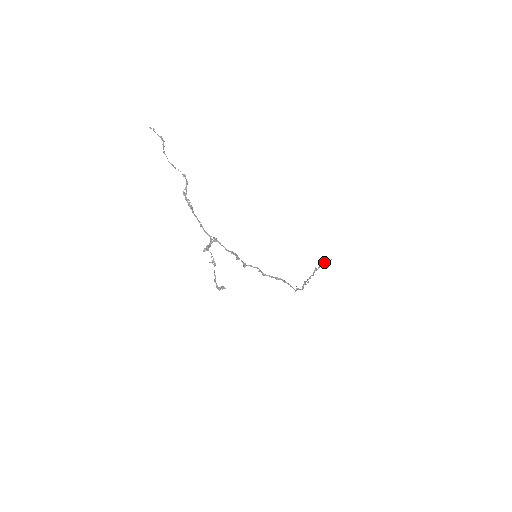
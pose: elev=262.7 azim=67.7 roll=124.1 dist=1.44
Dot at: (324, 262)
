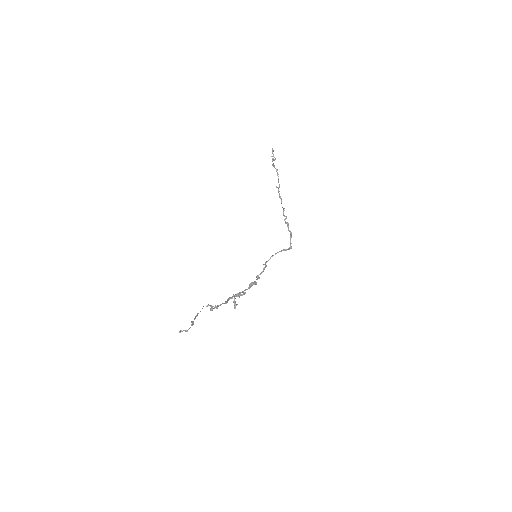
Dot at: (277, 170)
